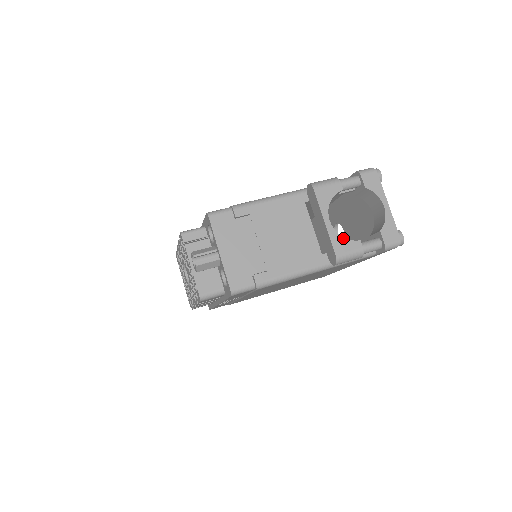
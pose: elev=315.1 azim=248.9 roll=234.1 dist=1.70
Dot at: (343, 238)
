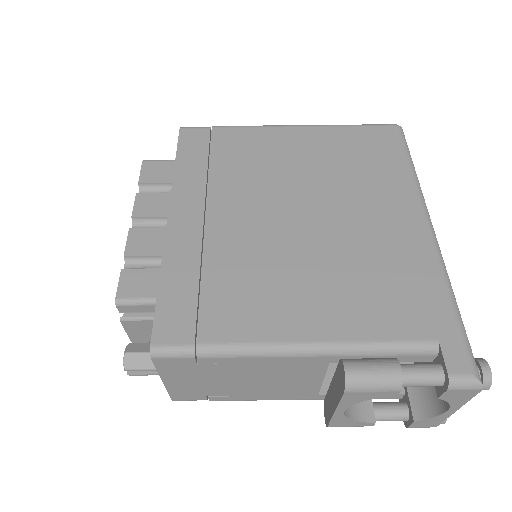
Dot at: (351, 420)
